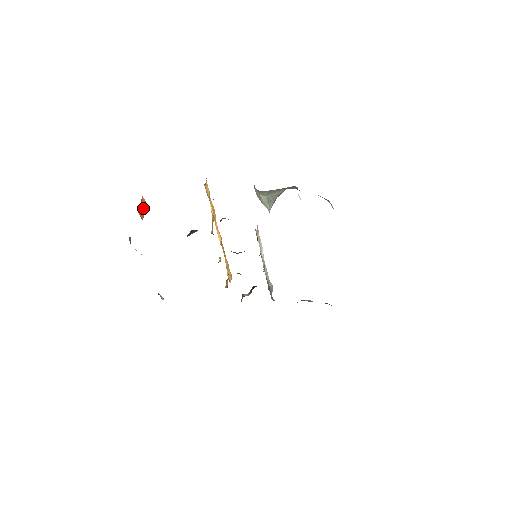
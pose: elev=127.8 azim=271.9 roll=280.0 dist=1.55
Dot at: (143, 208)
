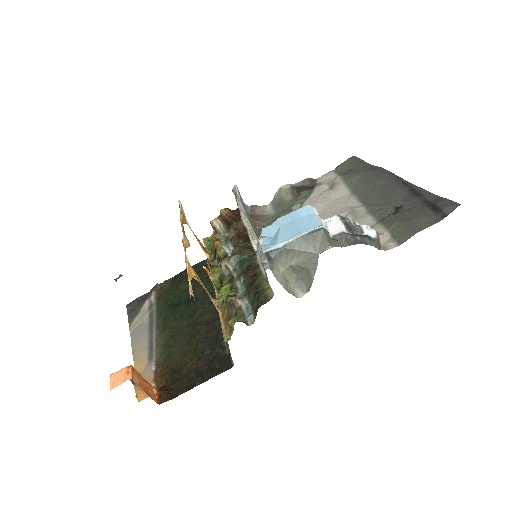
Dot at: (141, 380)
